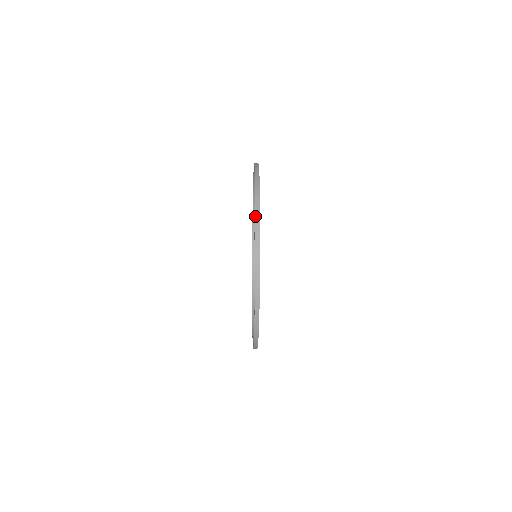
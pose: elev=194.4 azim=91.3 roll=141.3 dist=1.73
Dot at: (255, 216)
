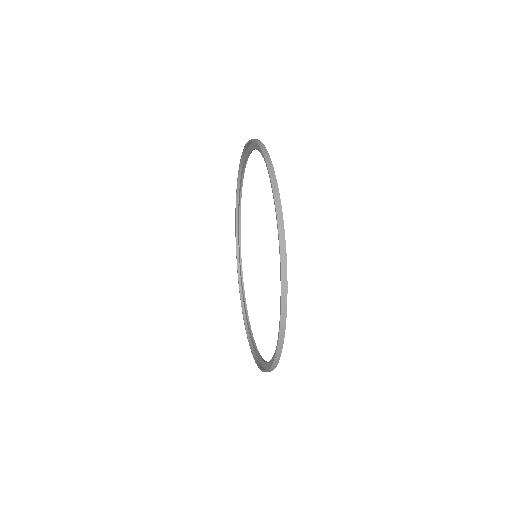
Dot at: (277, 223)
